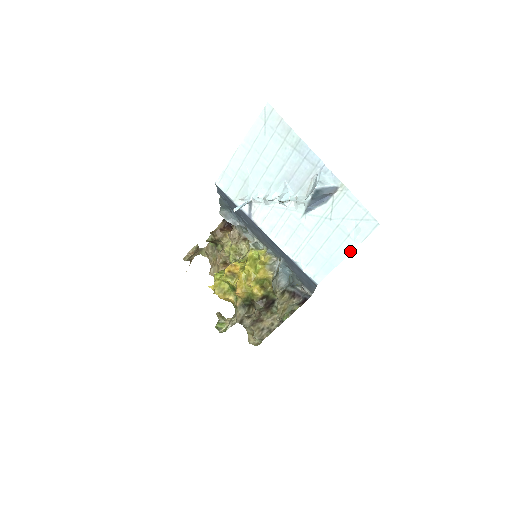
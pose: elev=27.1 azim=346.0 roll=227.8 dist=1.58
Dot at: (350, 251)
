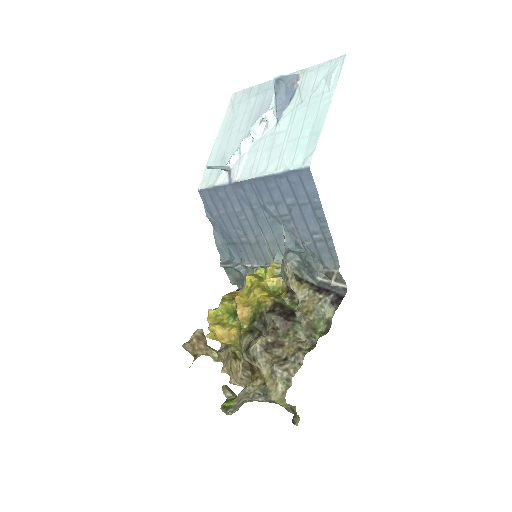
Dot at: (330, 102)
